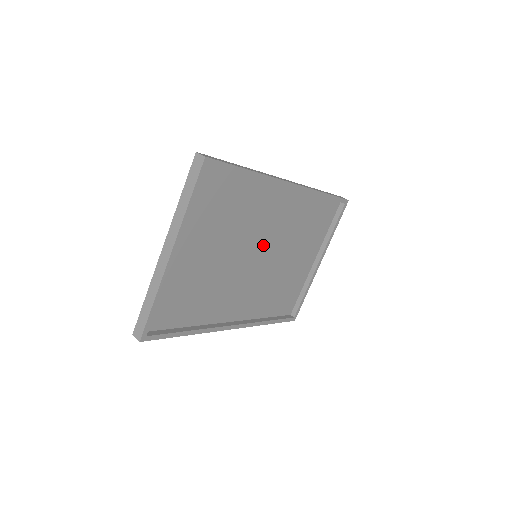
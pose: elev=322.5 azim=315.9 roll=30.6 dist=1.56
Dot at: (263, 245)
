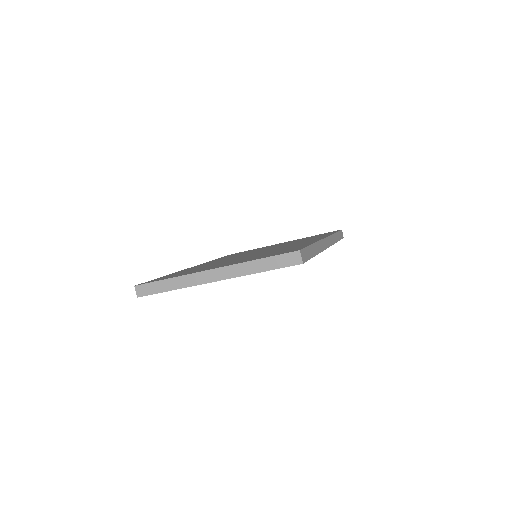
Dot at: occluded
